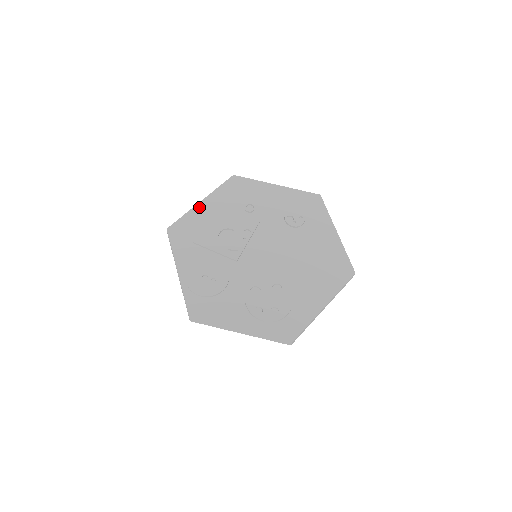
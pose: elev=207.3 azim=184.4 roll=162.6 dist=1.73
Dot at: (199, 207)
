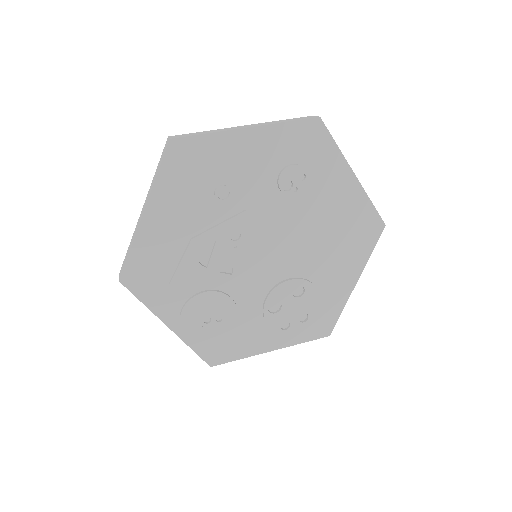
Dot at: (146, 226)
